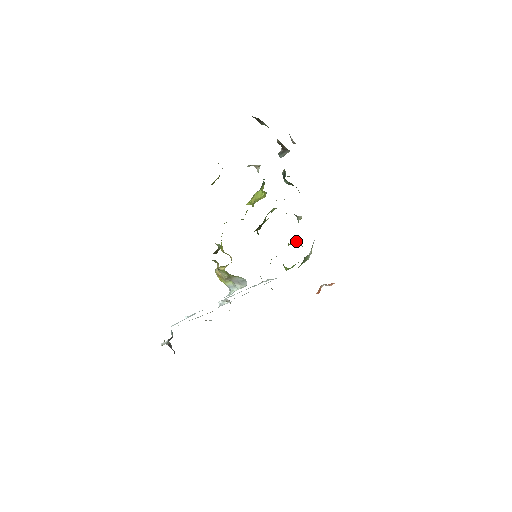
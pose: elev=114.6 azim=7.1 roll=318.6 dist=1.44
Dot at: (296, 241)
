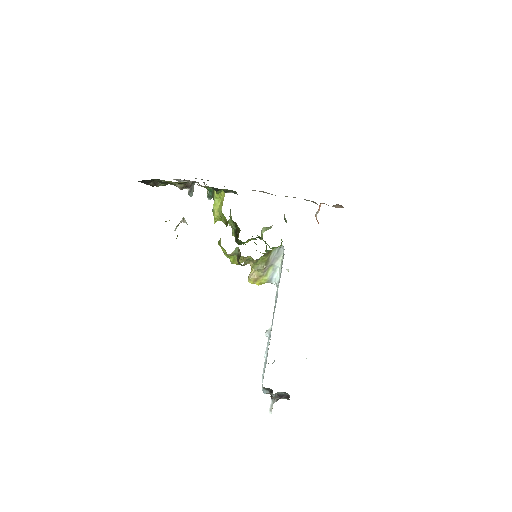
Dot at: (262, 232)
